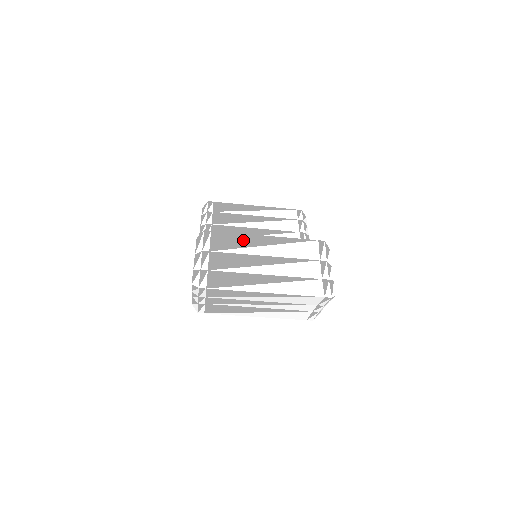
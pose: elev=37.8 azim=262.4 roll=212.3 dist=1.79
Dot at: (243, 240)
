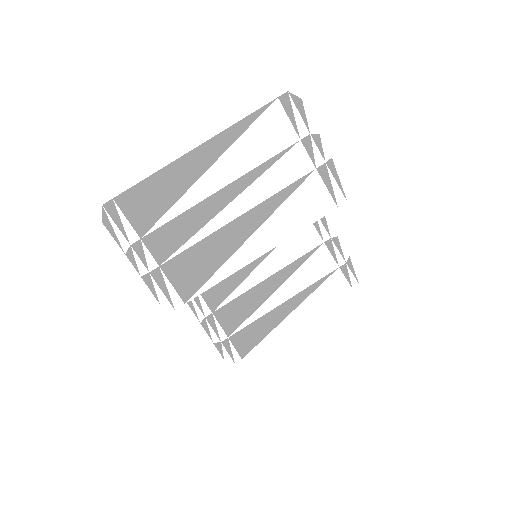
Dot at: occluded
